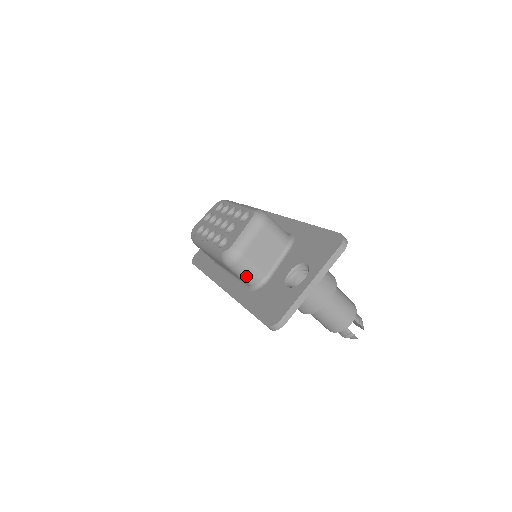
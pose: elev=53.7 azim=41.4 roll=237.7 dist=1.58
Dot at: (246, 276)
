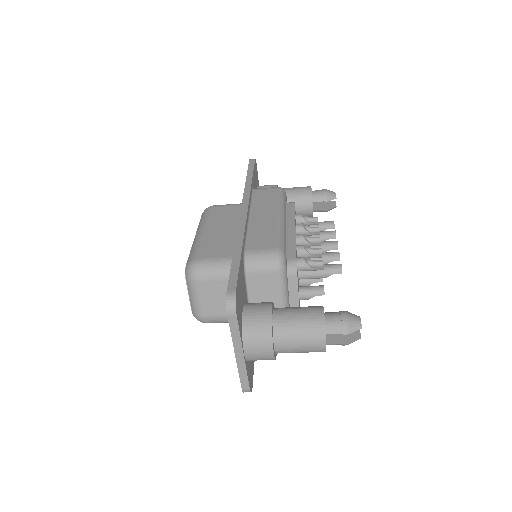
Dot at: (227, 322)
